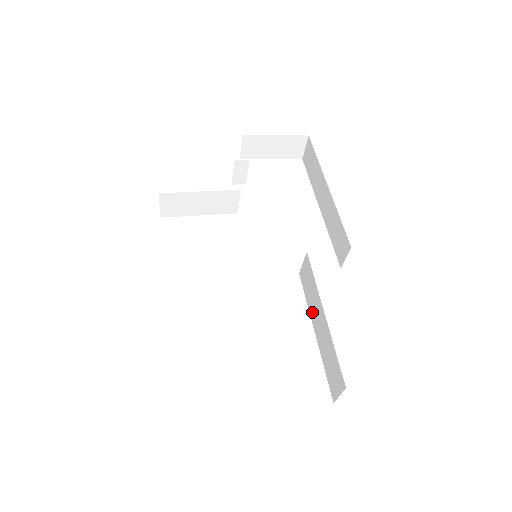
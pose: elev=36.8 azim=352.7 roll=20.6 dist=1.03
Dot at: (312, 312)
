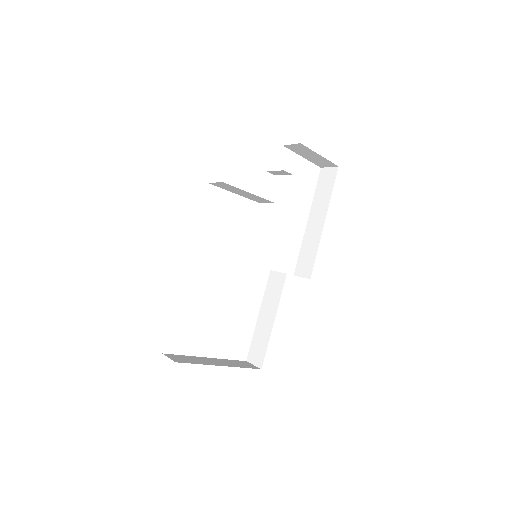
Dot at: (265, 305)
